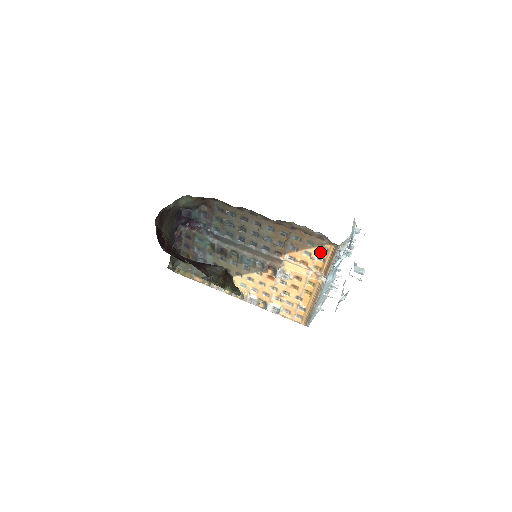
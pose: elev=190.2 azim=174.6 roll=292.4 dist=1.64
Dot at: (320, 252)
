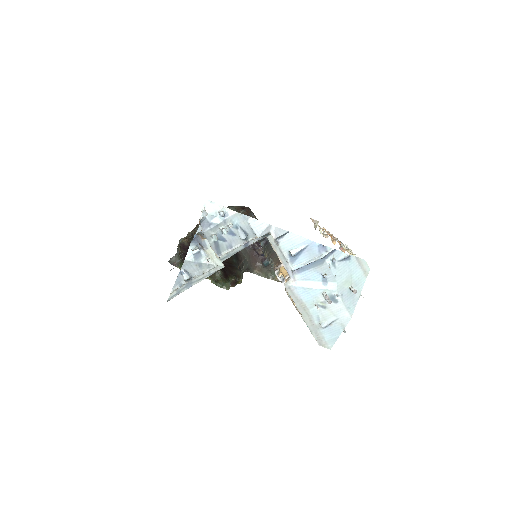
Dot at: occluded
